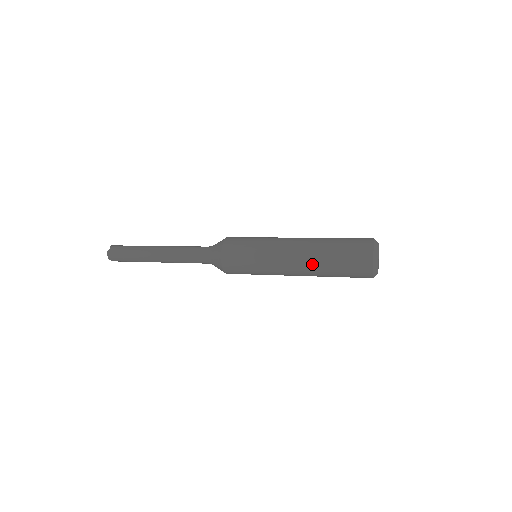
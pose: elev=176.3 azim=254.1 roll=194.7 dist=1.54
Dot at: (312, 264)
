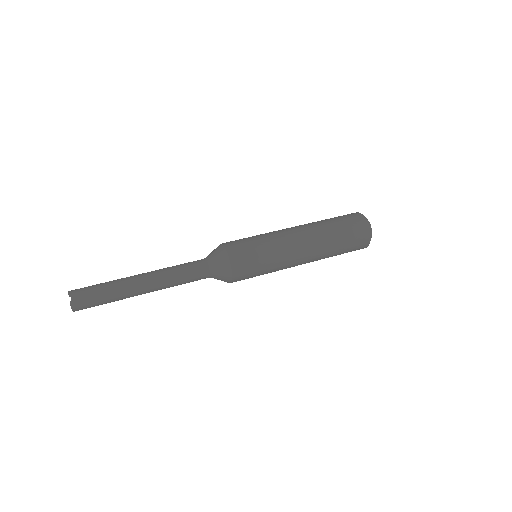
Dot at: (321, 253)
